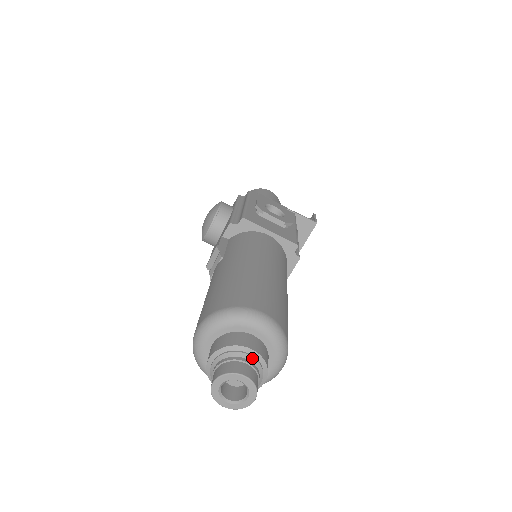
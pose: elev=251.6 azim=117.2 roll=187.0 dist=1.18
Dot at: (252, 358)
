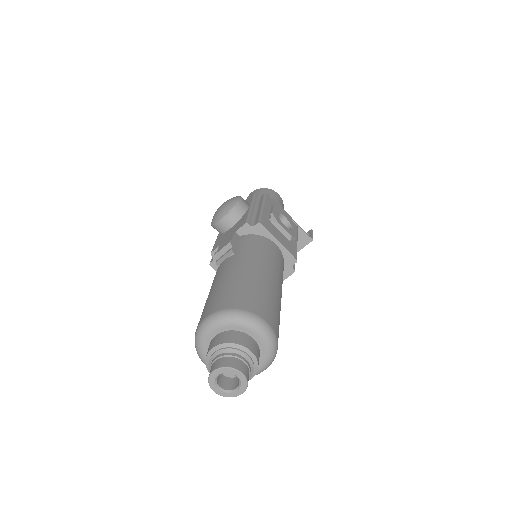
Dot at: (249, 359)
